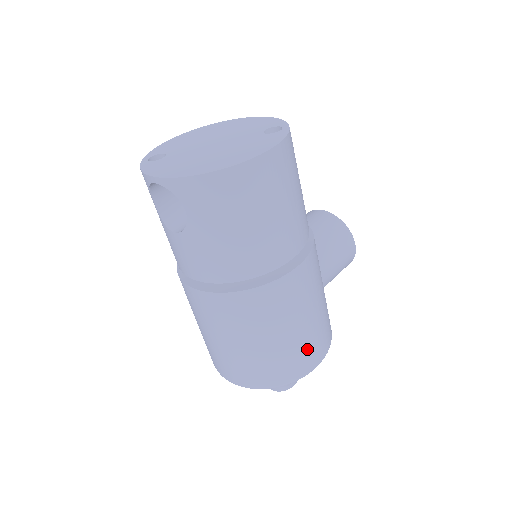
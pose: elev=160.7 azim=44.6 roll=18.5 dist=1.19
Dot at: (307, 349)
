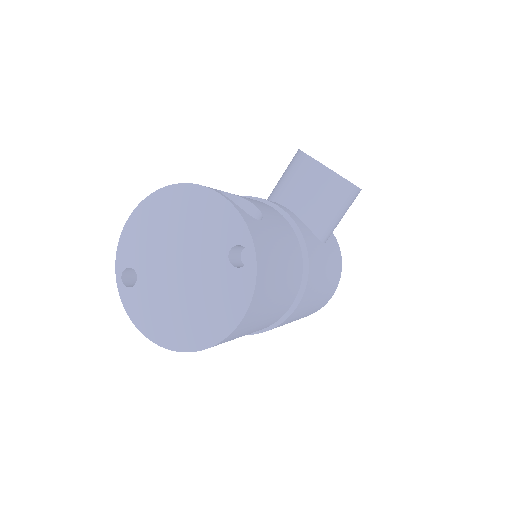
Dot at: (318, 306)
